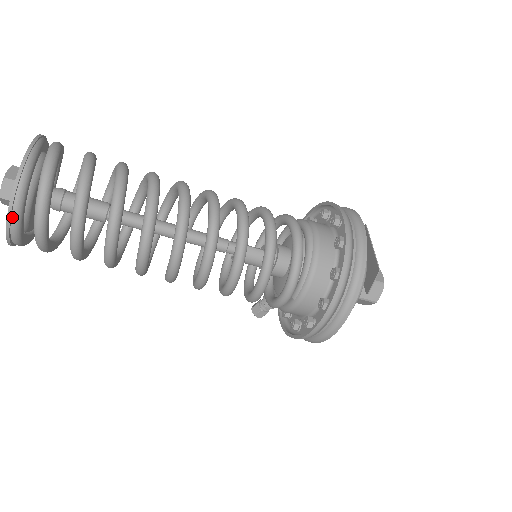
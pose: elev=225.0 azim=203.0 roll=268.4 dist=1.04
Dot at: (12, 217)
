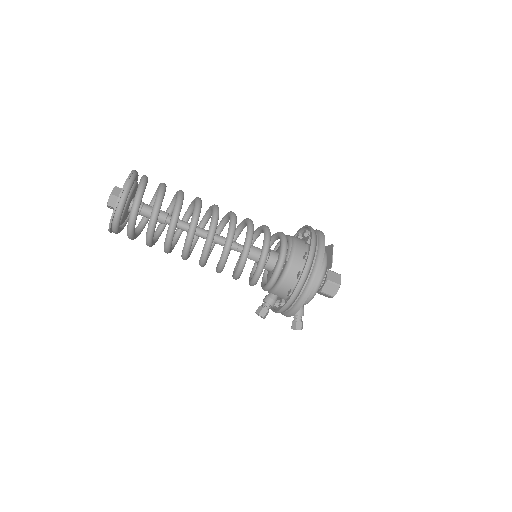
Dot at: (126, 187)
